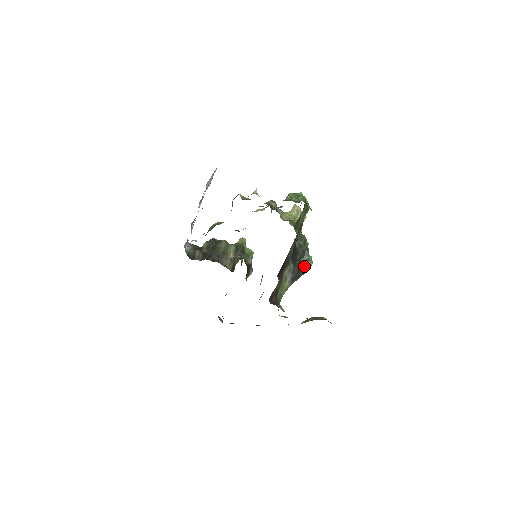
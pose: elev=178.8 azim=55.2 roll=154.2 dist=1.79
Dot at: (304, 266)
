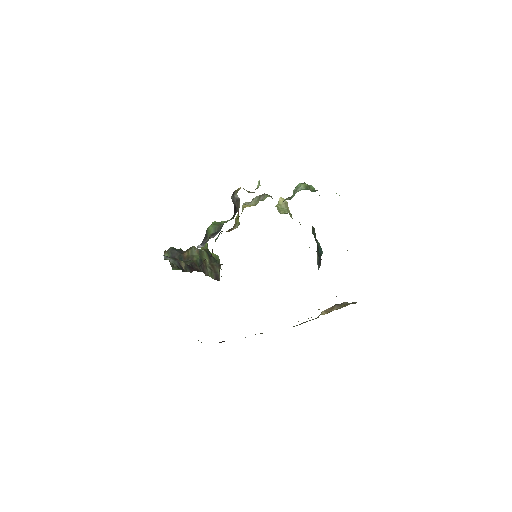
Dot at: (320, 256)
